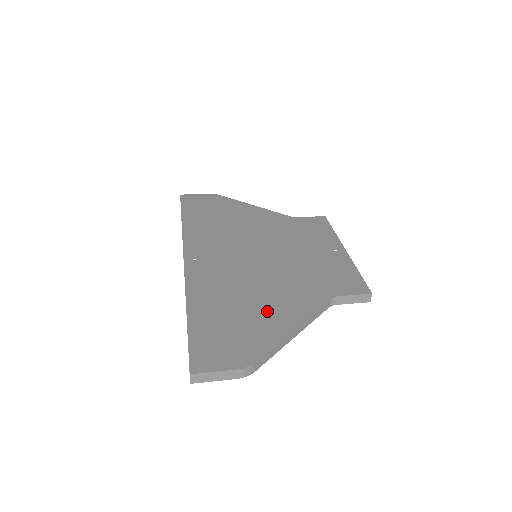
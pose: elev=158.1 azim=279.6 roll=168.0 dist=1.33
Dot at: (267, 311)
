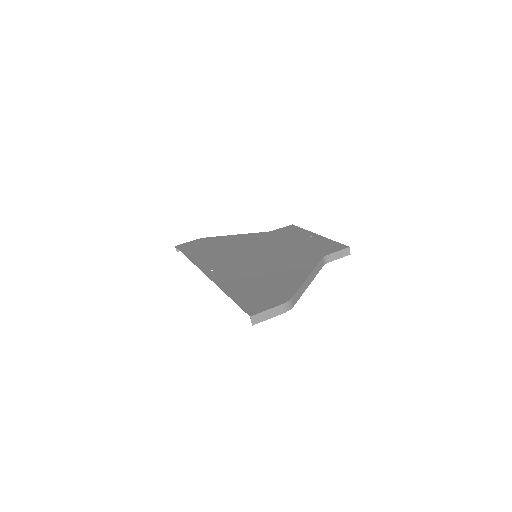
Dot at: (283, 275)
